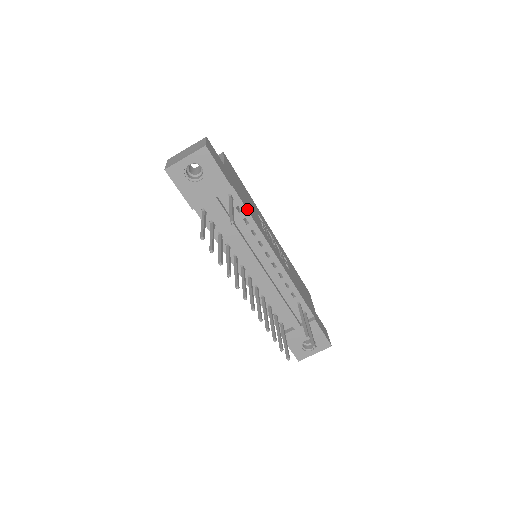
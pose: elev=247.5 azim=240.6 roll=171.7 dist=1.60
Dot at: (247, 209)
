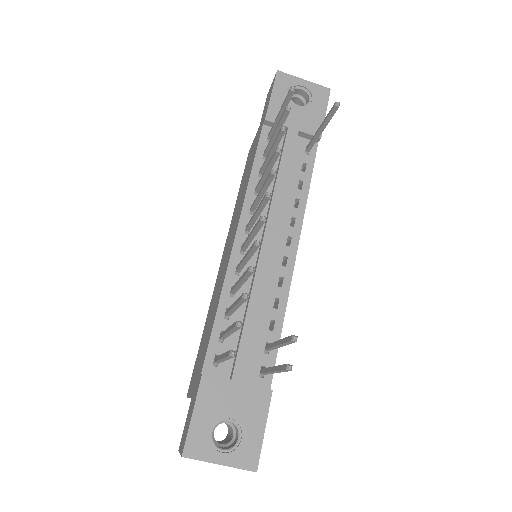
Dot at: (311, 177)
